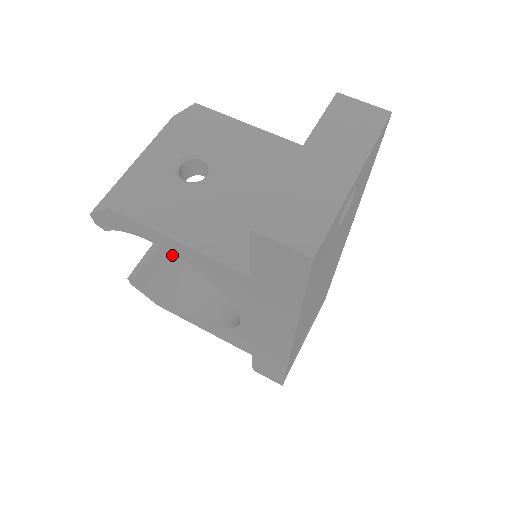
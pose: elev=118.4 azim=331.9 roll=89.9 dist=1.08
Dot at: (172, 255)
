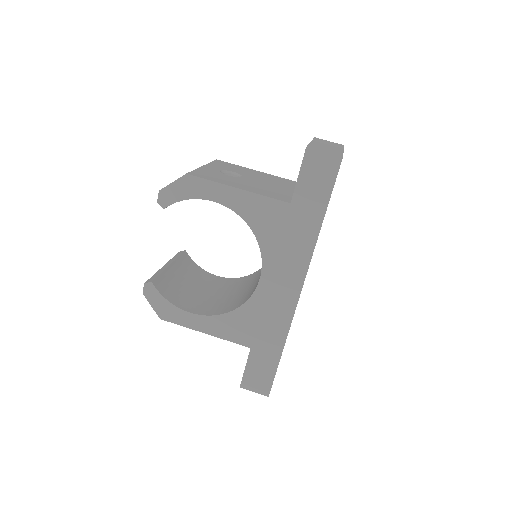
Dot at: (175, 279)
